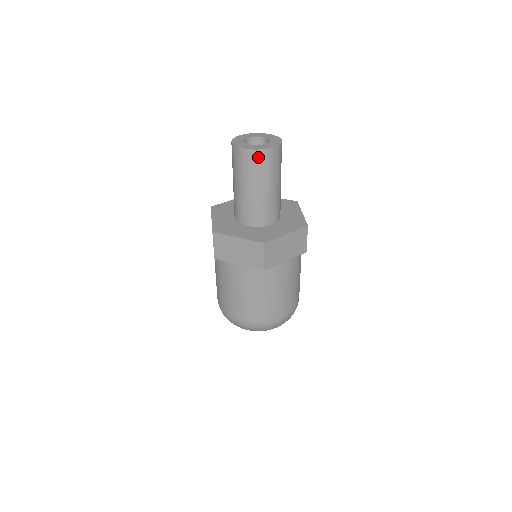
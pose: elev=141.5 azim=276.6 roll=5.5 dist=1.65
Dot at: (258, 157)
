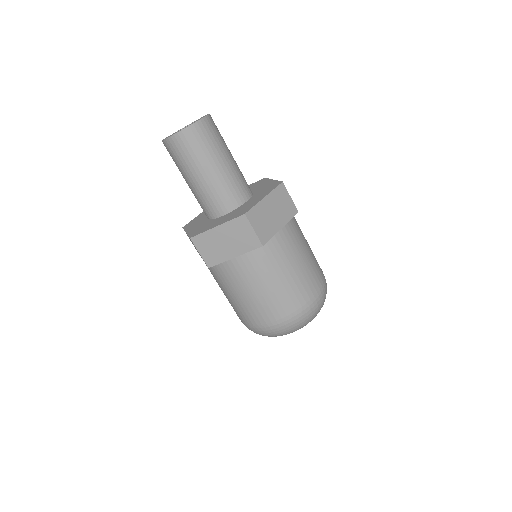
Dot at: (192, 135)
